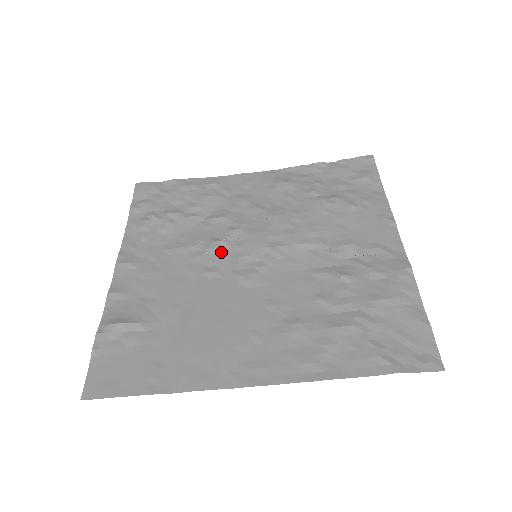
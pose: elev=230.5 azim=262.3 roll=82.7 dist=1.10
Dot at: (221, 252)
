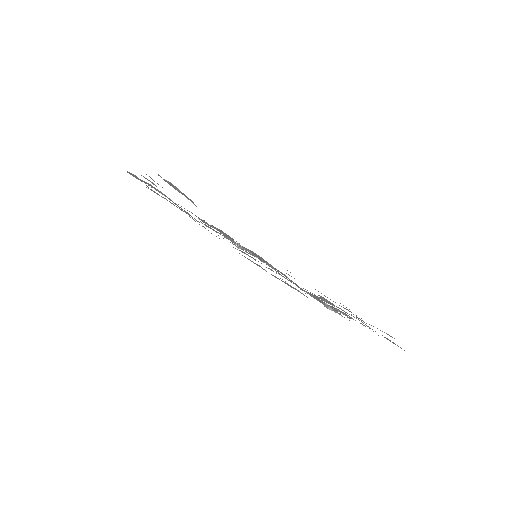
Dot at: occluded
